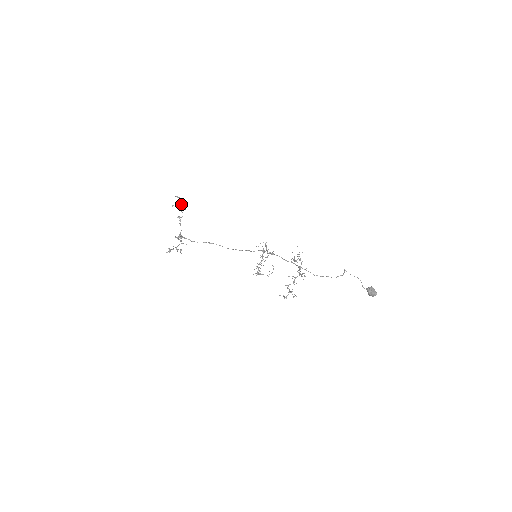
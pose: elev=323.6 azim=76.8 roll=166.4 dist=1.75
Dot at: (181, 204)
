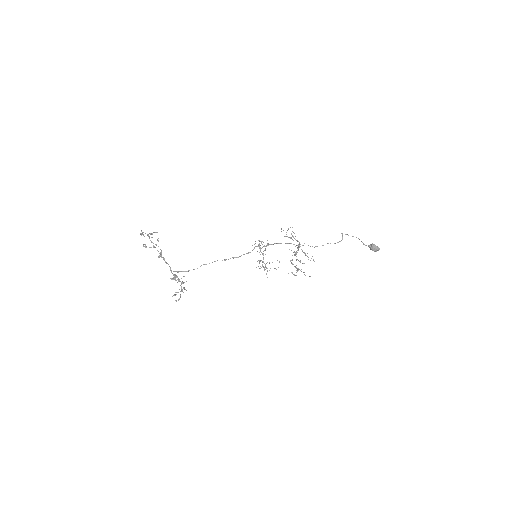
Dot at: (149, 237)
